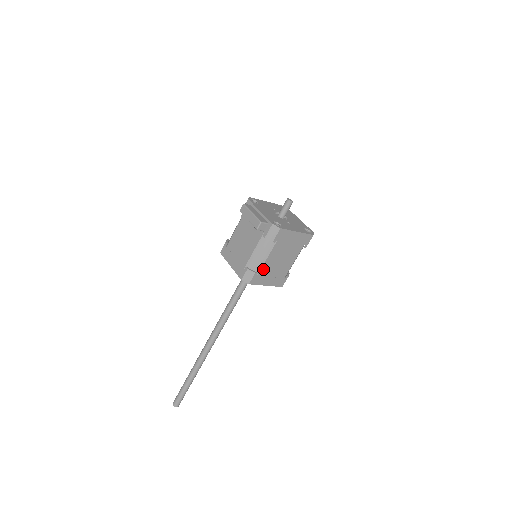
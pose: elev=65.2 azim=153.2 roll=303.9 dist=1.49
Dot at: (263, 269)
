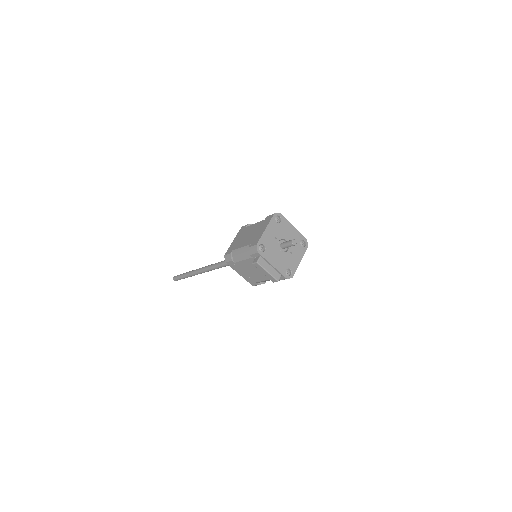
Dot at: occluded
